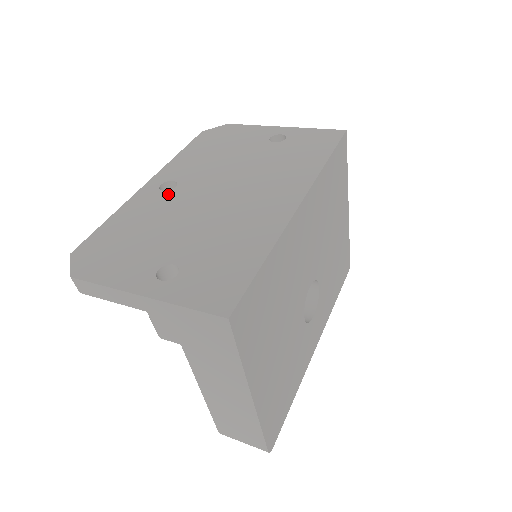
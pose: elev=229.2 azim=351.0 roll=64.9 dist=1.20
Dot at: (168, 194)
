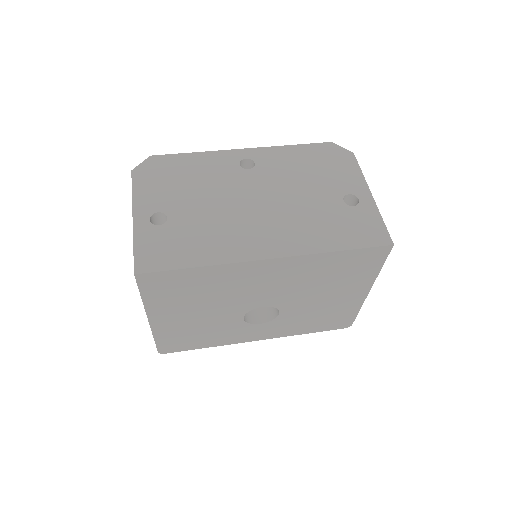
Dot at: (237, 170)
